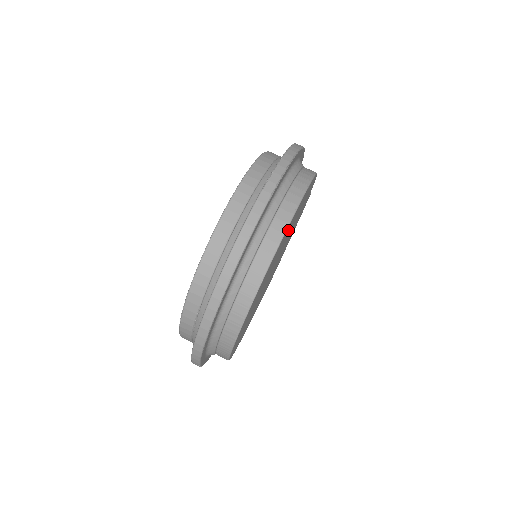
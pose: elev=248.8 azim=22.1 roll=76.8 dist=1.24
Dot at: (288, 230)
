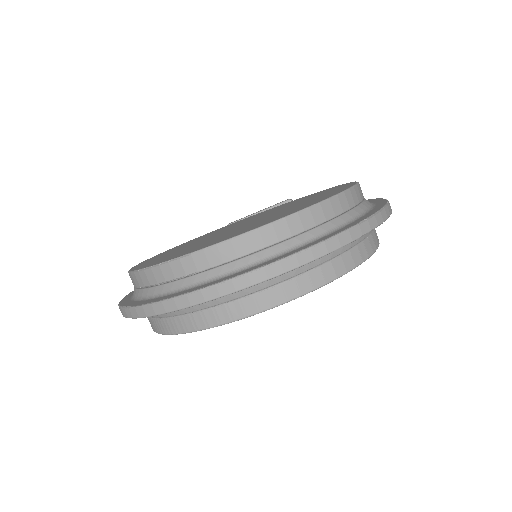
Dot at: occluded
